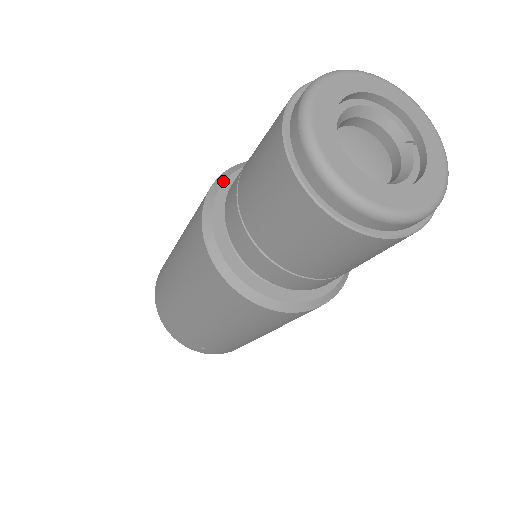
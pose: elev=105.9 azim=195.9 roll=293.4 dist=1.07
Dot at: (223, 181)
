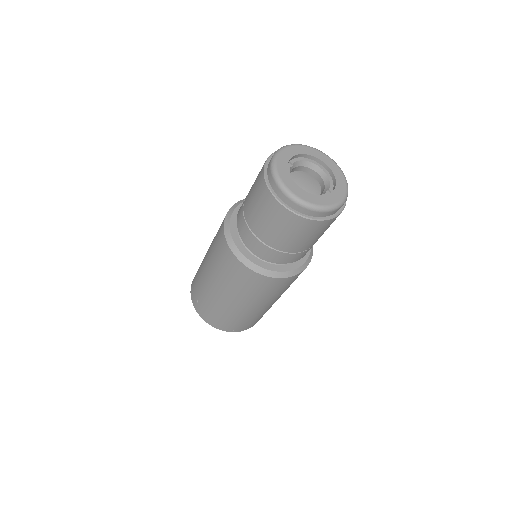
Dot at: occluded
